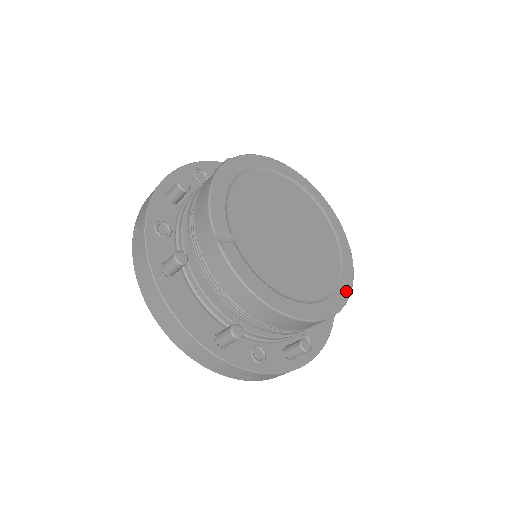
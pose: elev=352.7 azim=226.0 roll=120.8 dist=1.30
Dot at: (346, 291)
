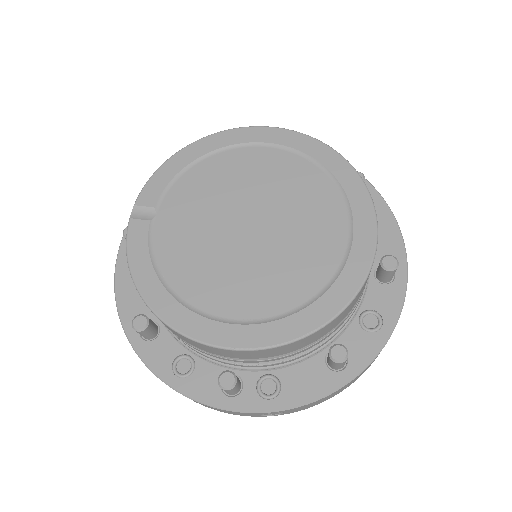
Dot at: (301, 327)
